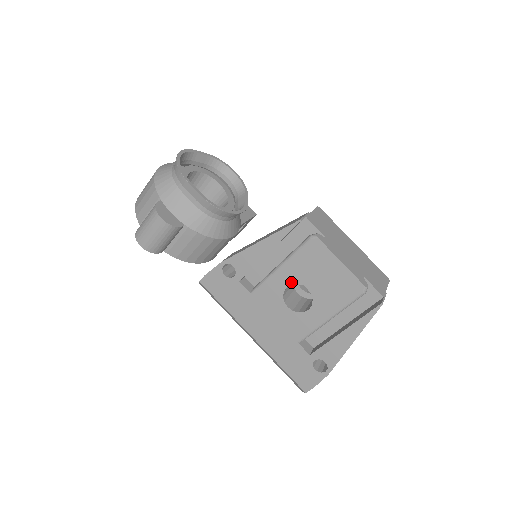
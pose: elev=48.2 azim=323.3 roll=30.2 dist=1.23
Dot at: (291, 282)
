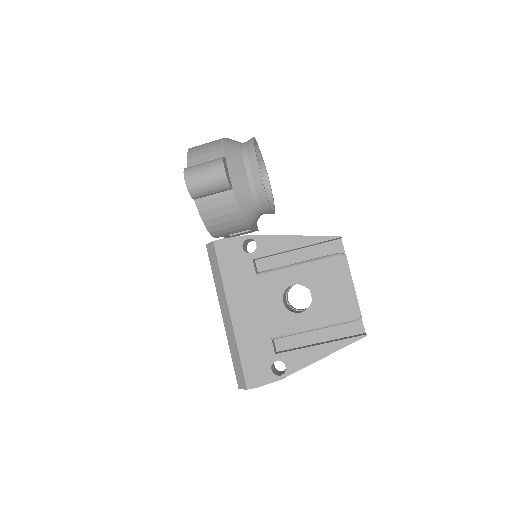
Dot at: (300, 282)
